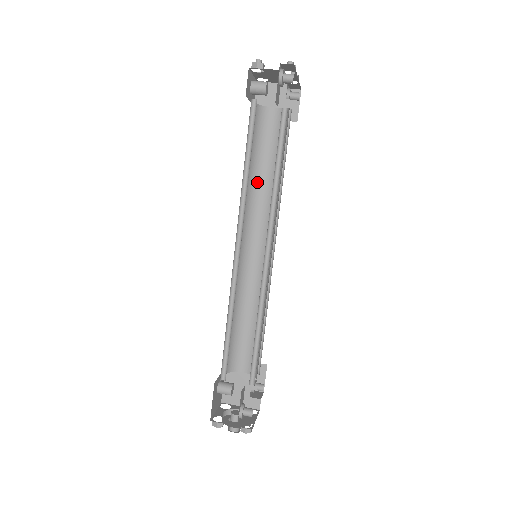
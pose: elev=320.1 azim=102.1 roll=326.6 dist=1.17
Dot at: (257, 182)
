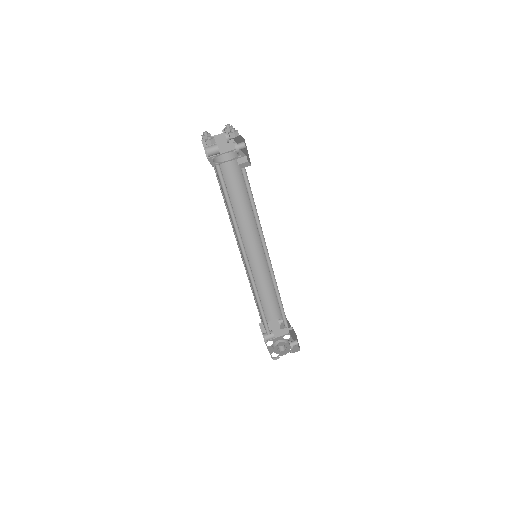
Dot at: (233, 209)
